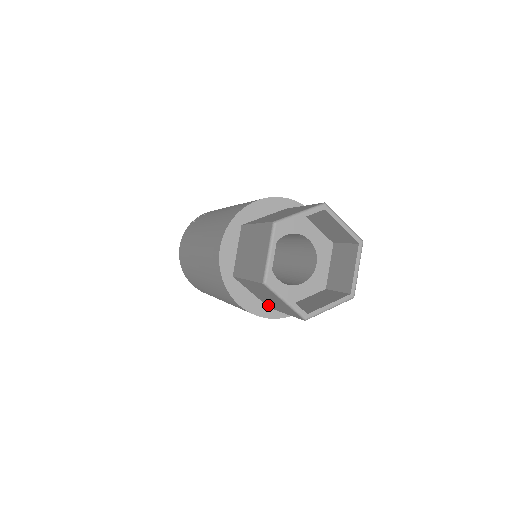
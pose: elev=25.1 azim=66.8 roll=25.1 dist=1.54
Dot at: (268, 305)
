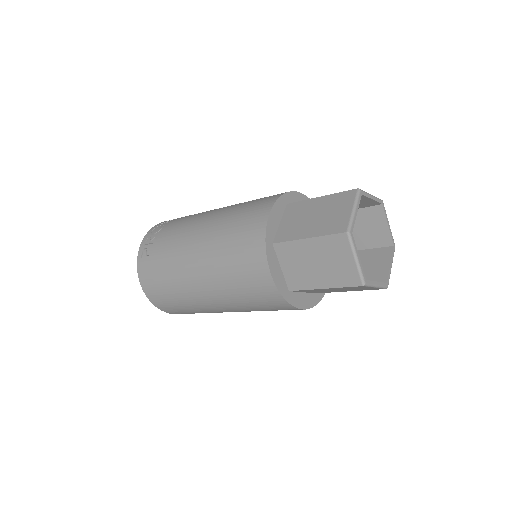
Dot at: occluded
